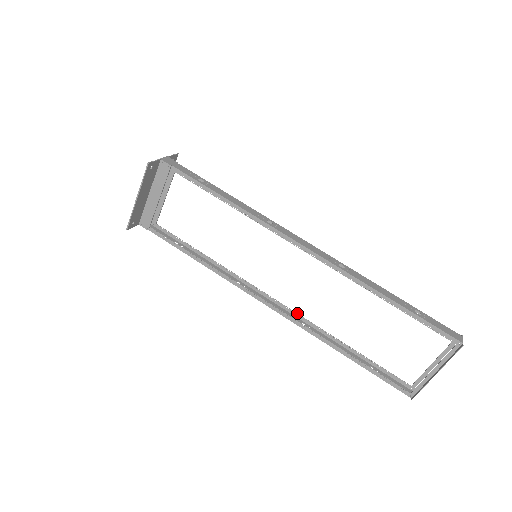
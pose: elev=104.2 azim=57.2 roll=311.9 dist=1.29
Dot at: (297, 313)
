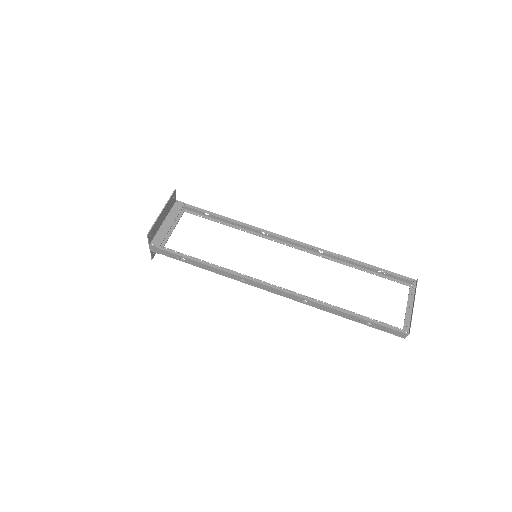
Dot at: occluded
